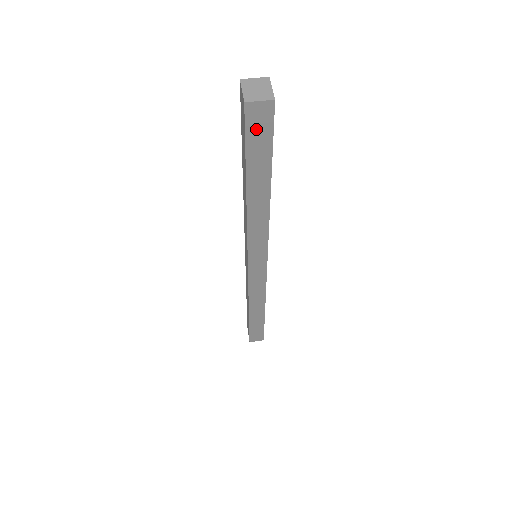
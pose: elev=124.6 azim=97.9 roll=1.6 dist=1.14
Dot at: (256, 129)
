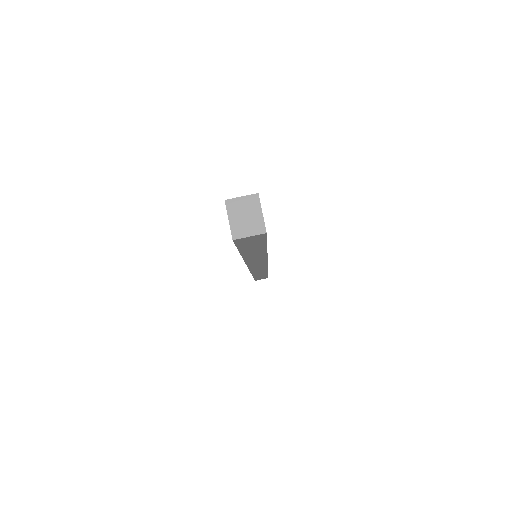
Dot at: (248, 243)
